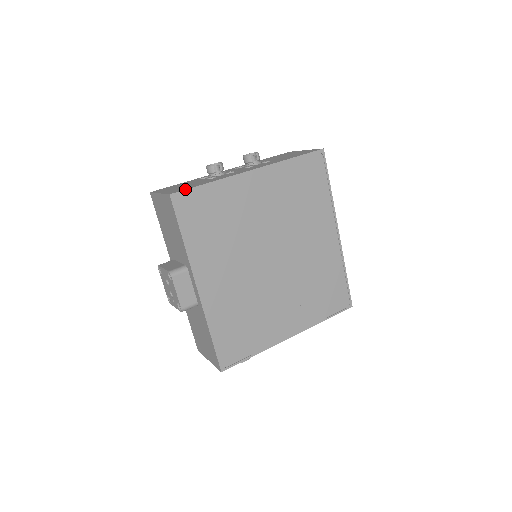
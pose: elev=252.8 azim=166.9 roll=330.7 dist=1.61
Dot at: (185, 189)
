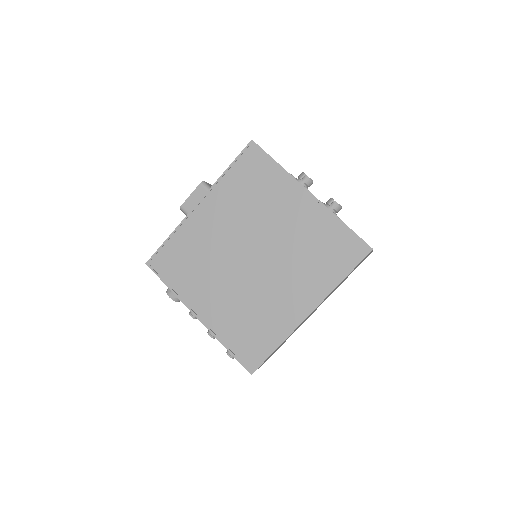
Dot at: occluded
